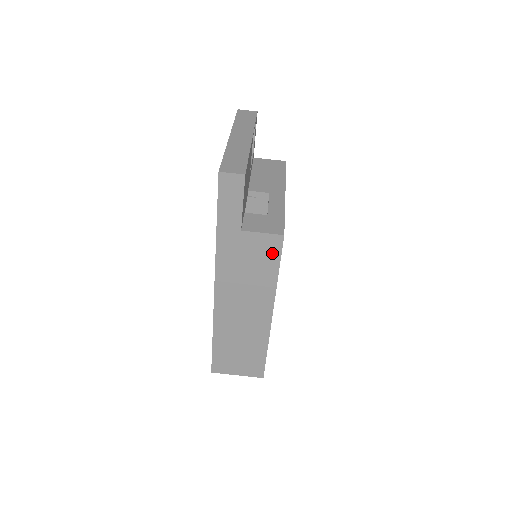
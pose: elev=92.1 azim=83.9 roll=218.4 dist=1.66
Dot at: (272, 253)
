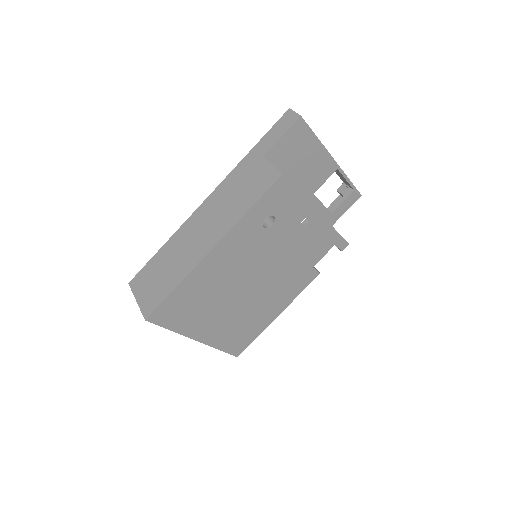
Dot at: (263, 186)
